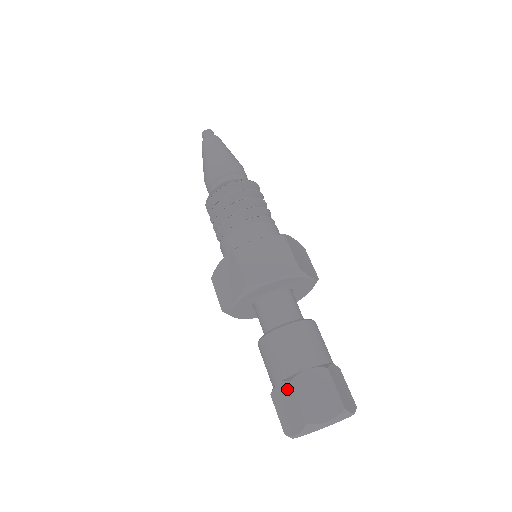
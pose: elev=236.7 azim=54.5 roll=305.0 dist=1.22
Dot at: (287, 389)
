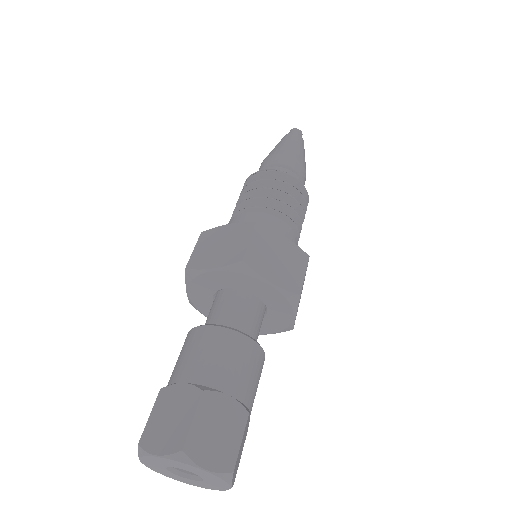
Dot at: occluded
